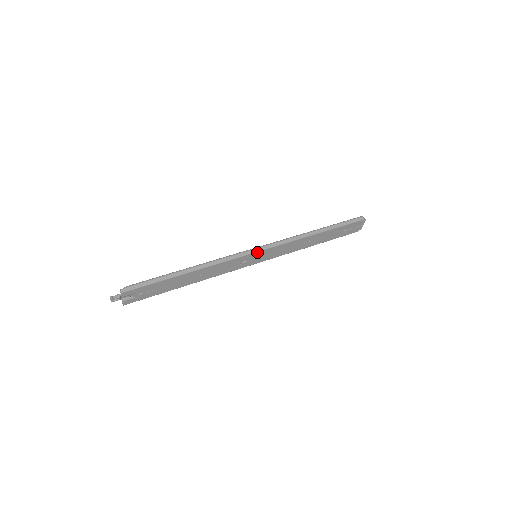
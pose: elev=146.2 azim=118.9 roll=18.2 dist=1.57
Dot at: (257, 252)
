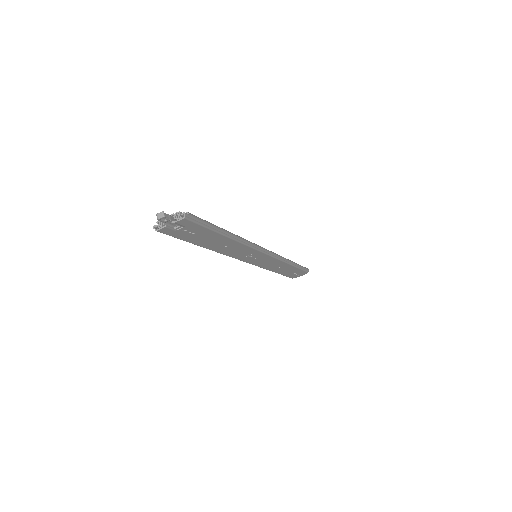
Dot at: (265, 254)
